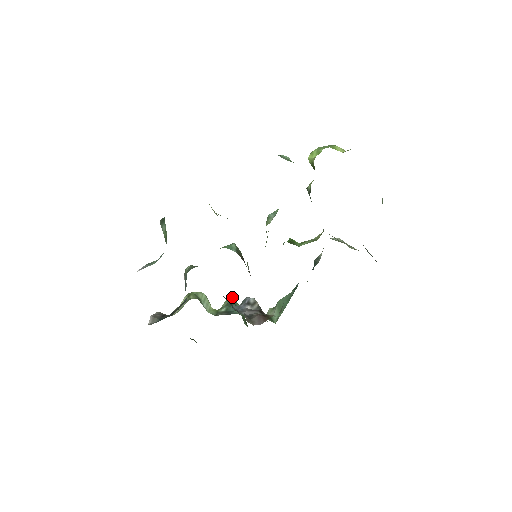
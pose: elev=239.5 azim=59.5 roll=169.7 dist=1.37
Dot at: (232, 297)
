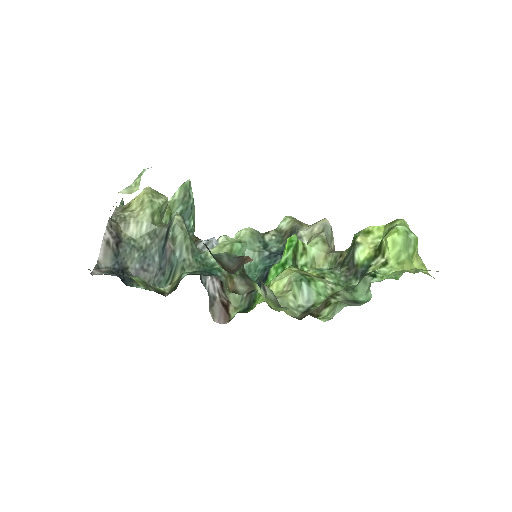
Dot at: (190, 181)
